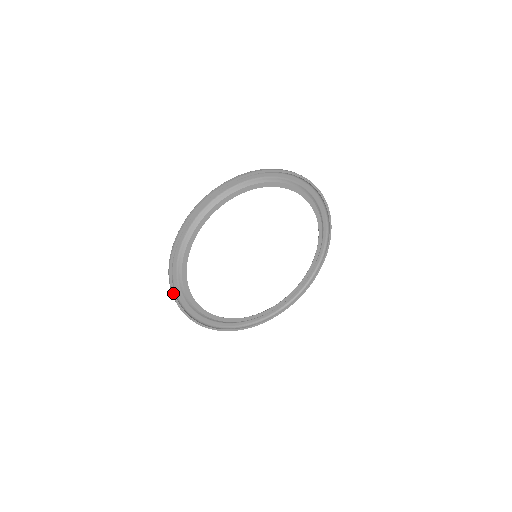
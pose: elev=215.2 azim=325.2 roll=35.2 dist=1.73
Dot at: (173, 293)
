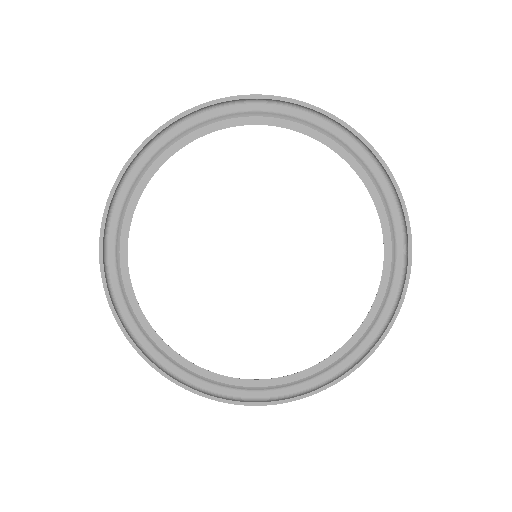
Dot at: (184, 387)
